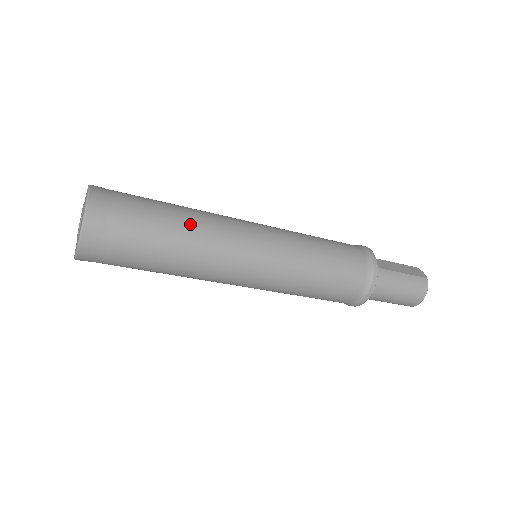
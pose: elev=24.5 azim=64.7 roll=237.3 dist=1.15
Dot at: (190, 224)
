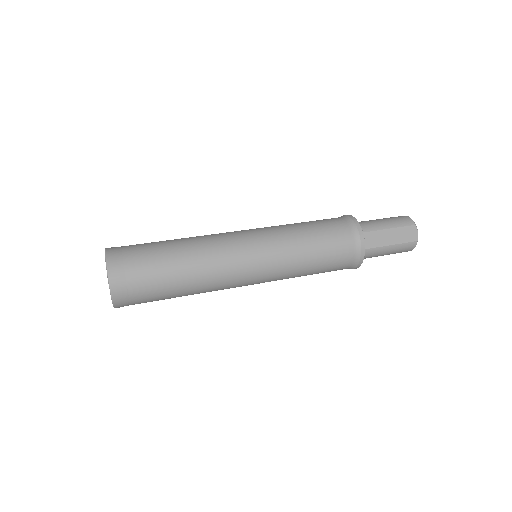
Dot at: (195, 282)
